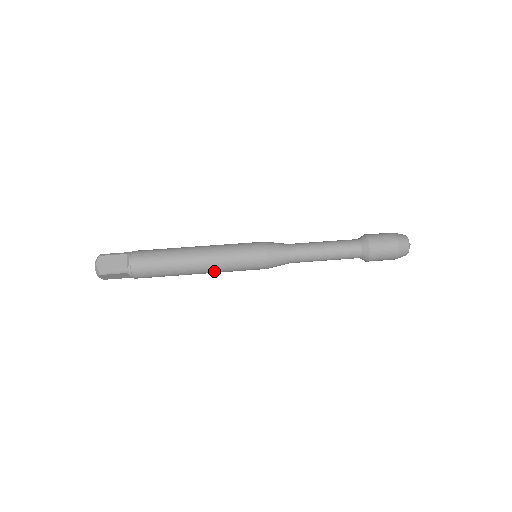
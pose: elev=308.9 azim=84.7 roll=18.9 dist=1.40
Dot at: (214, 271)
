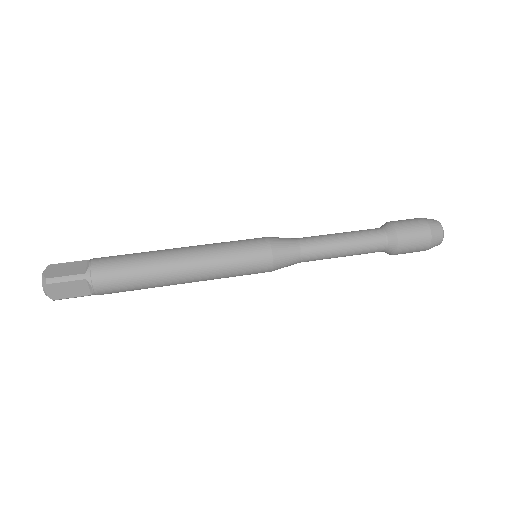
Dot at: (203, 272)
